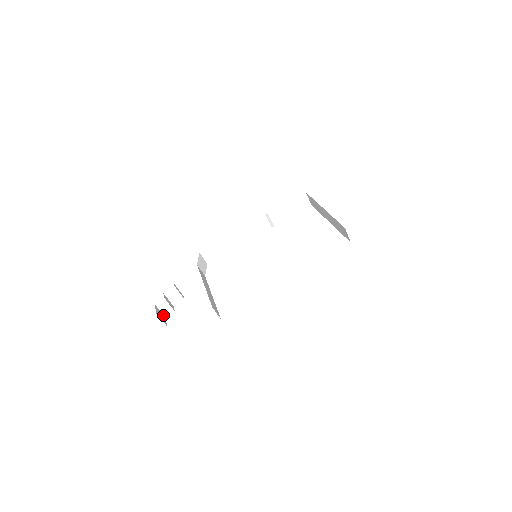
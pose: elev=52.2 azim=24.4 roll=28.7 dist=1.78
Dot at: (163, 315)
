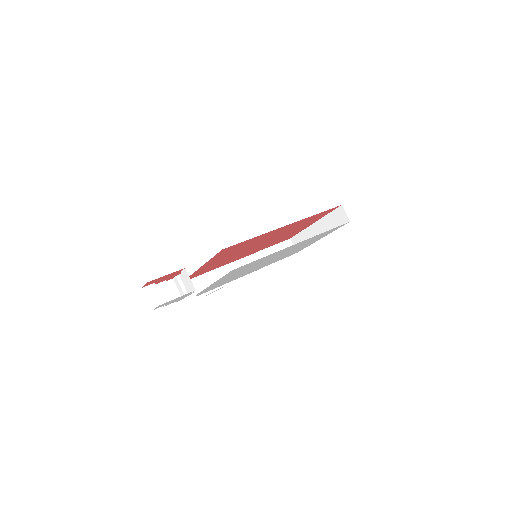
Dot at: (151, 305)
